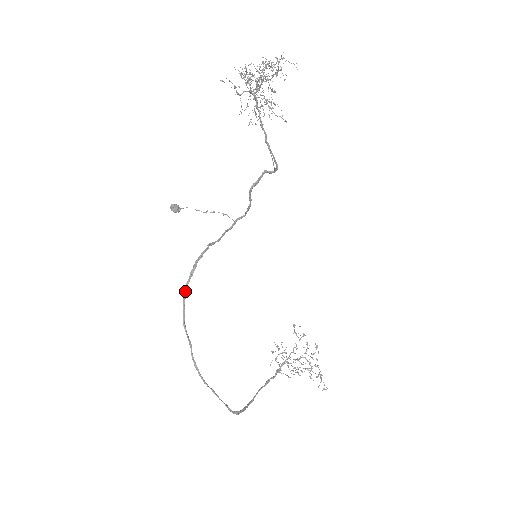
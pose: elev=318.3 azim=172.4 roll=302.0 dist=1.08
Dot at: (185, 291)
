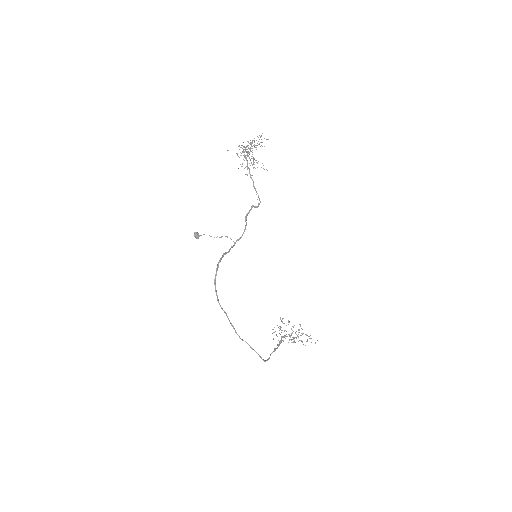
Dot at: (215, 280)
